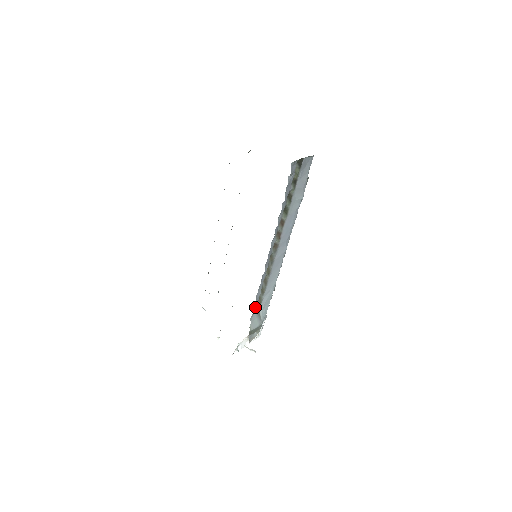
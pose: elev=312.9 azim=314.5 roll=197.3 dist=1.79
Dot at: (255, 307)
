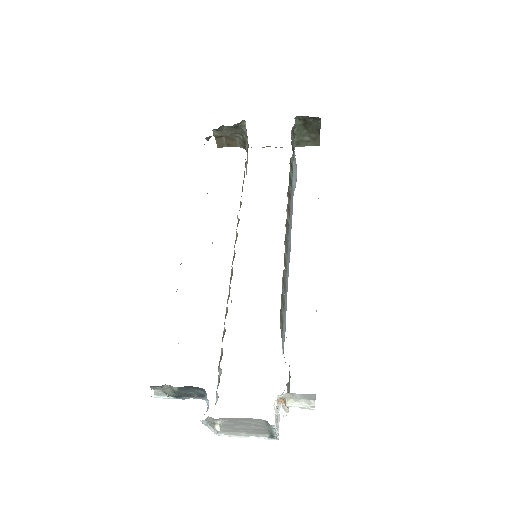
Dot at: occluded
